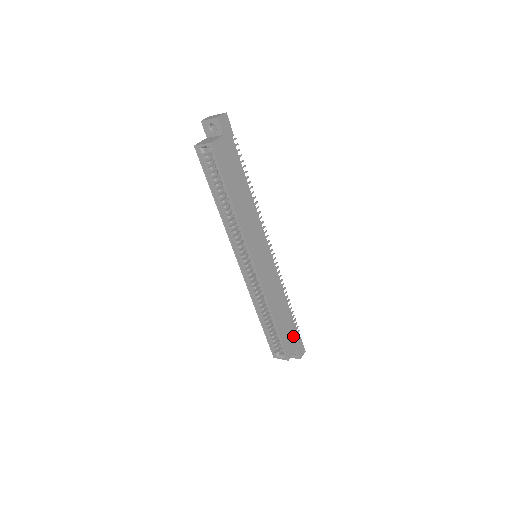
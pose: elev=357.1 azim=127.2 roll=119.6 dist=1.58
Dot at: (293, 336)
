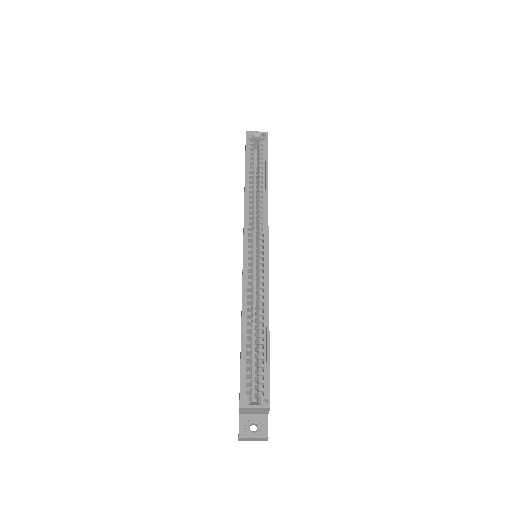
Dot at: occluded
